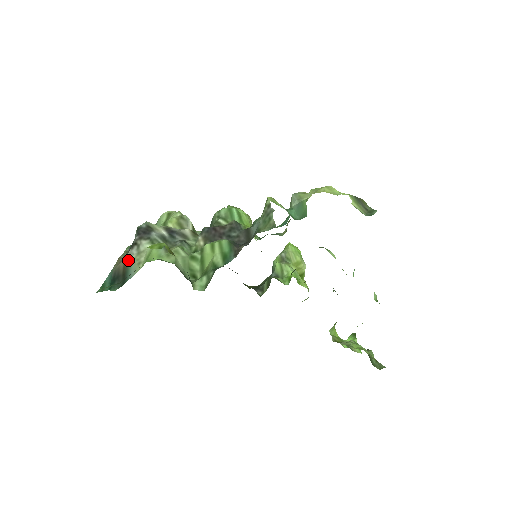
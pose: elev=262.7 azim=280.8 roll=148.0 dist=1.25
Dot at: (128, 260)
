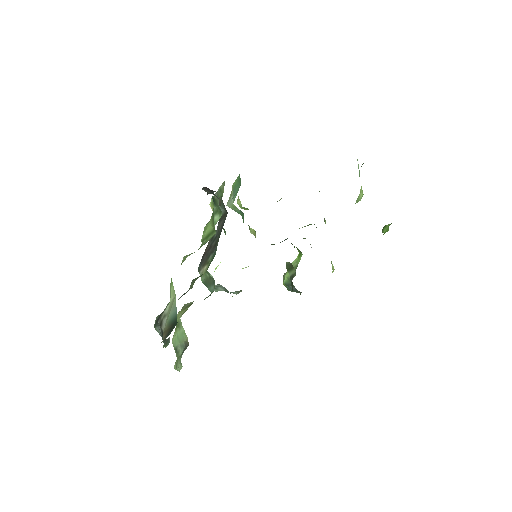
Dot at: (166, 325)
